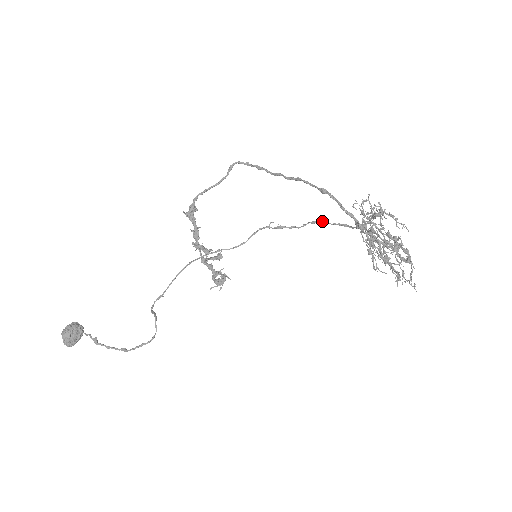
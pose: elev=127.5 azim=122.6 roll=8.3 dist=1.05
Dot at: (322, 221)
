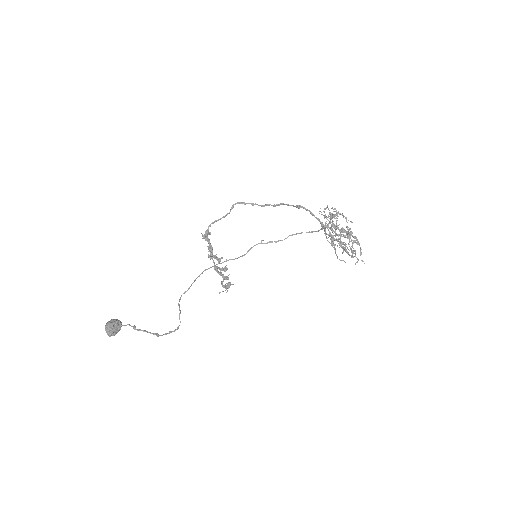
Dot at: (298, 233)
